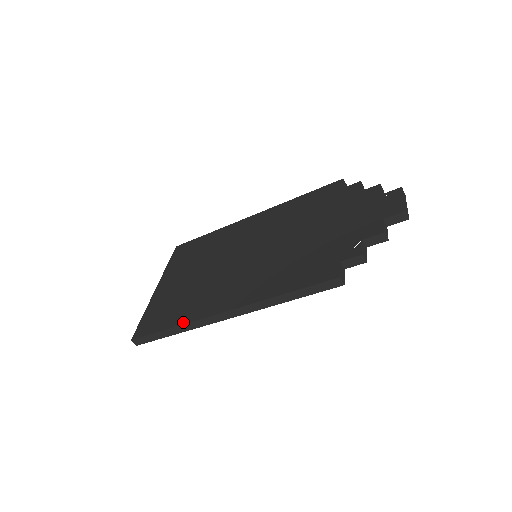
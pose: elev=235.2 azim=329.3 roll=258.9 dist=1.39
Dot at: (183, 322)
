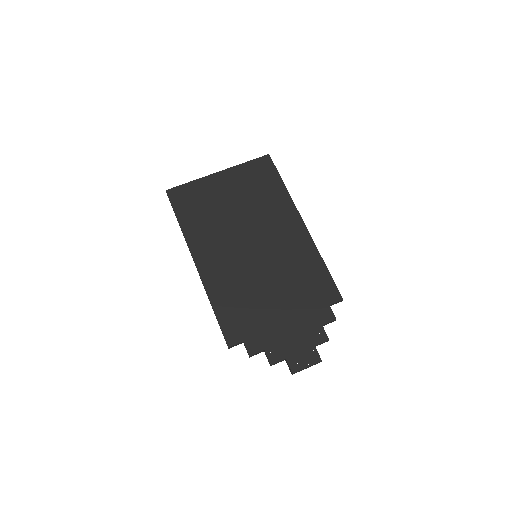
Dot at: (185, 232)
